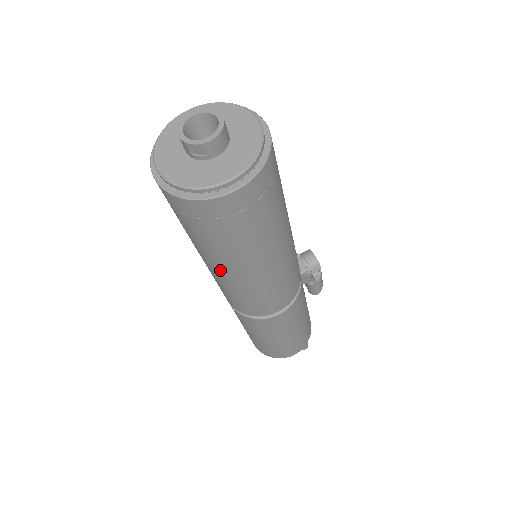
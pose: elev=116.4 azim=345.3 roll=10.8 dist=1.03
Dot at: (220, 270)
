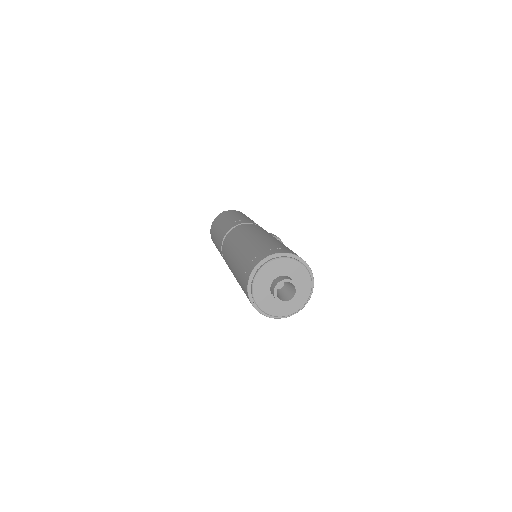
Dot at: occluded
